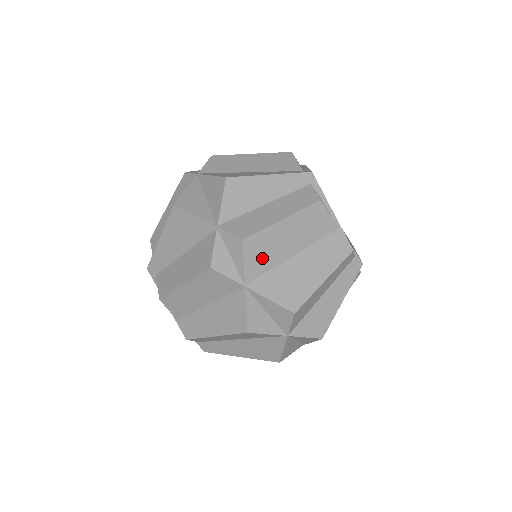
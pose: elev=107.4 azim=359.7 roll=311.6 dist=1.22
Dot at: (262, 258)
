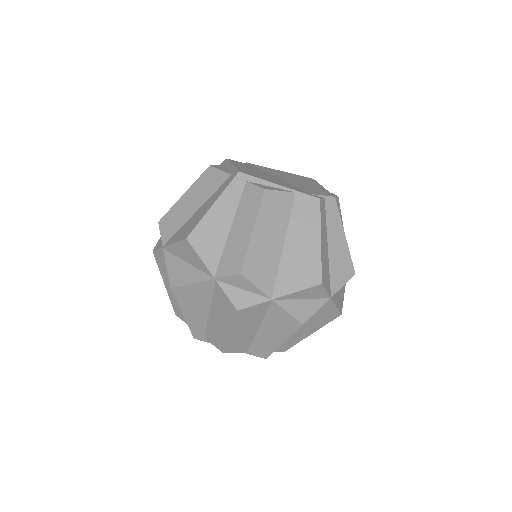
Dot at: (265, 270)
